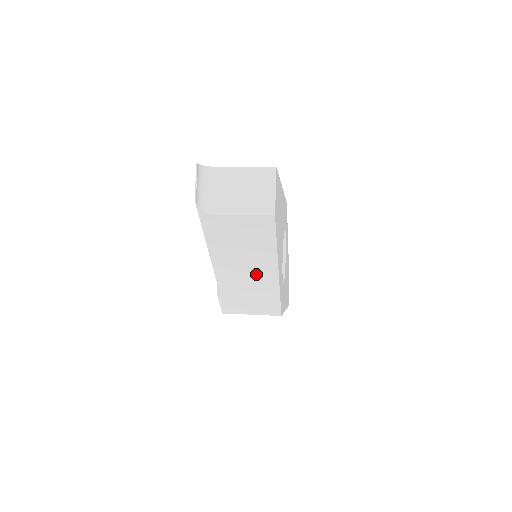
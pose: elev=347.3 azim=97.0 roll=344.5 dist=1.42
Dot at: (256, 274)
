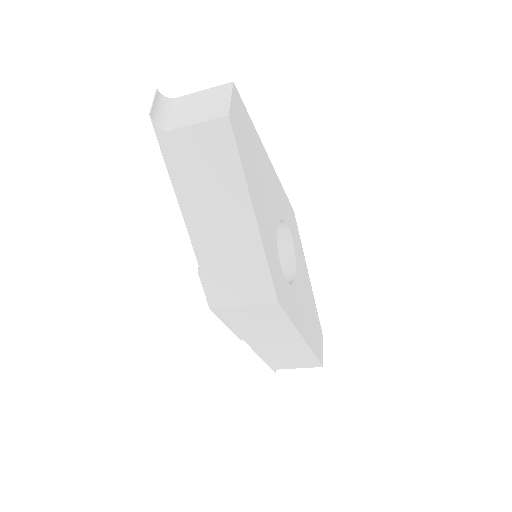
Dot at: (231, 223)
